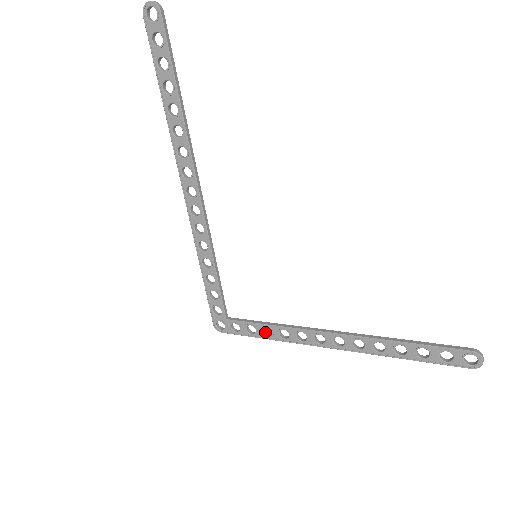
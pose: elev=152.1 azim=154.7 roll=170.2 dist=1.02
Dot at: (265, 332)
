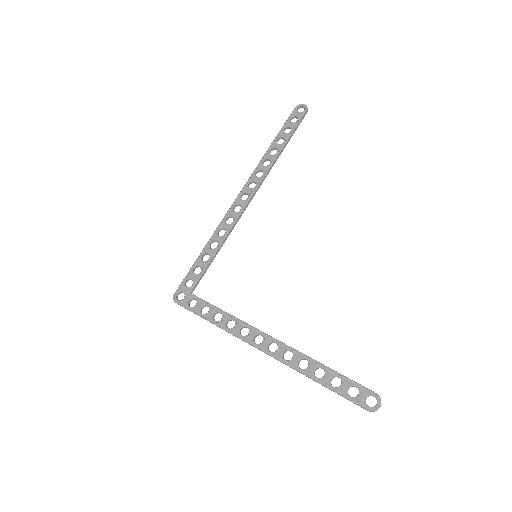
Dot at: occluded
